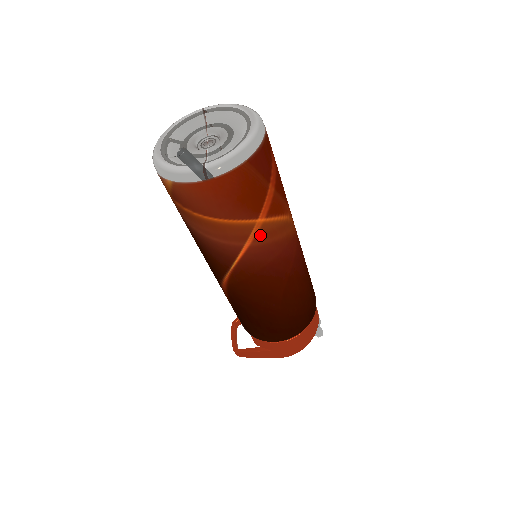
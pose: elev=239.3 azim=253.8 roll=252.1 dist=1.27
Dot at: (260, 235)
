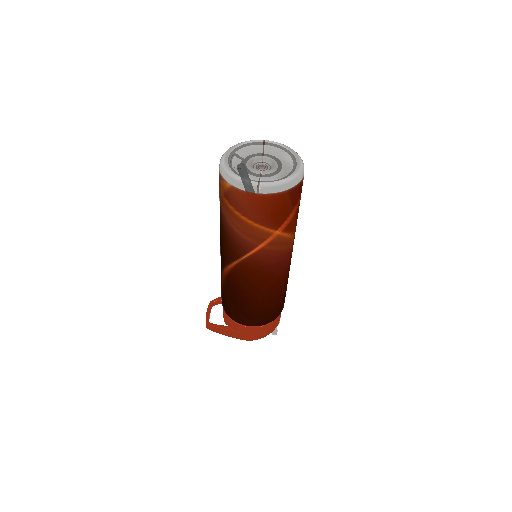
Dot at: (273, 242)
